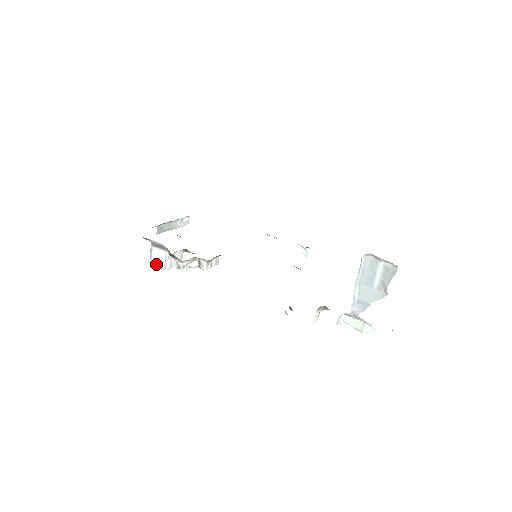
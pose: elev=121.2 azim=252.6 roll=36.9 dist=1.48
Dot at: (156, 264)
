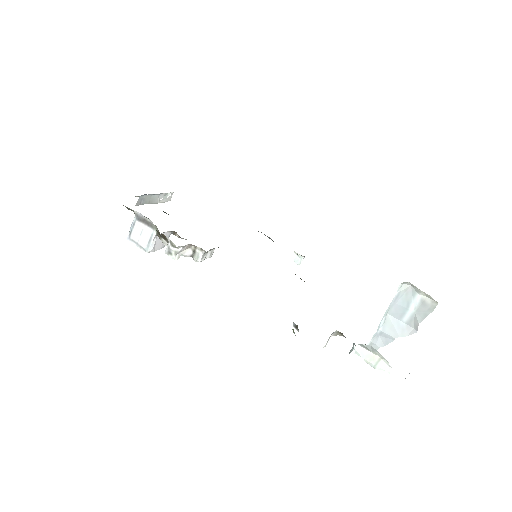
Dot at: (135, 242)
